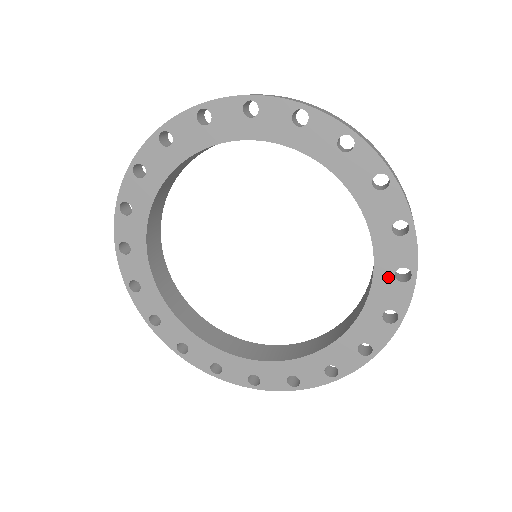
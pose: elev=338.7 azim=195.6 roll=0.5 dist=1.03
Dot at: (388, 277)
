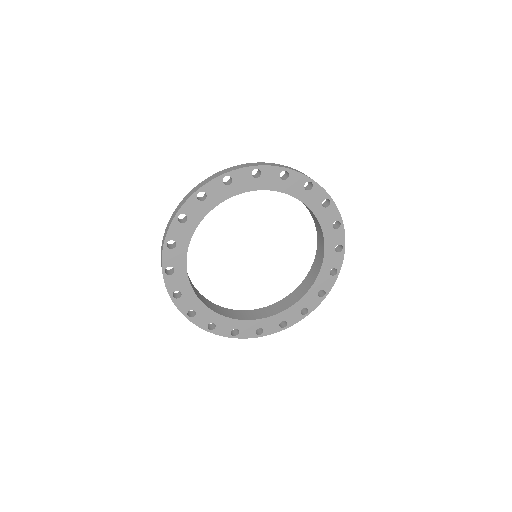
Dot at: (330, 230)
